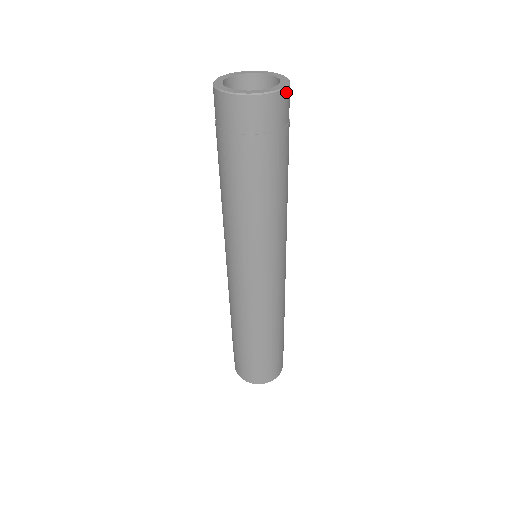
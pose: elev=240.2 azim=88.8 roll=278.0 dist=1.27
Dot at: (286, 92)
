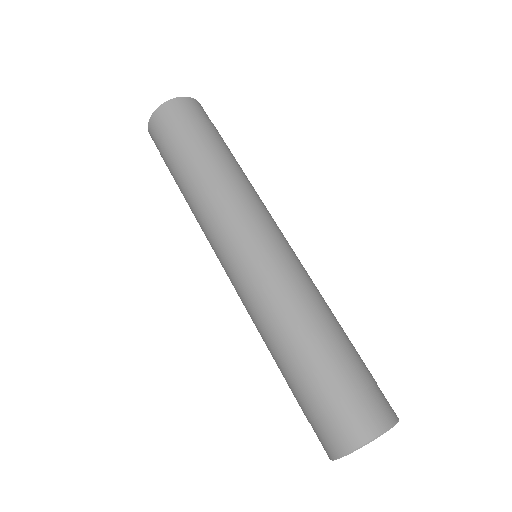
Dot at: (196, 102)
